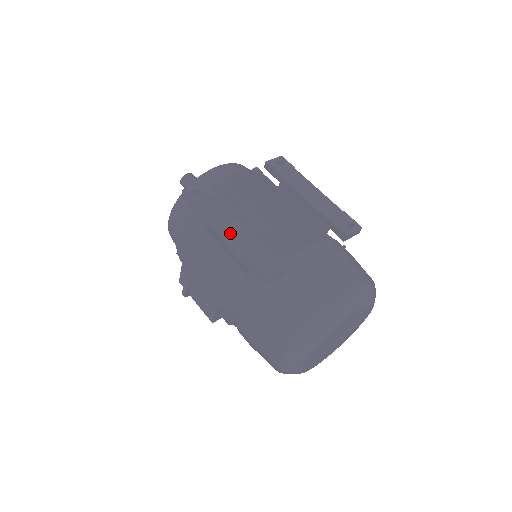
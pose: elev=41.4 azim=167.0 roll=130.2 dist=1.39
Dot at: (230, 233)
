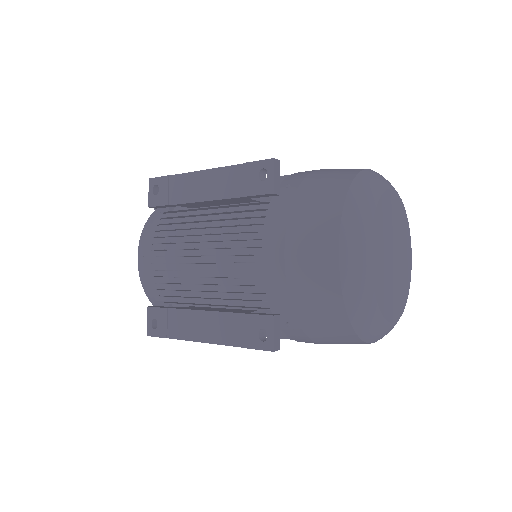
Dot at: (208, 334)
